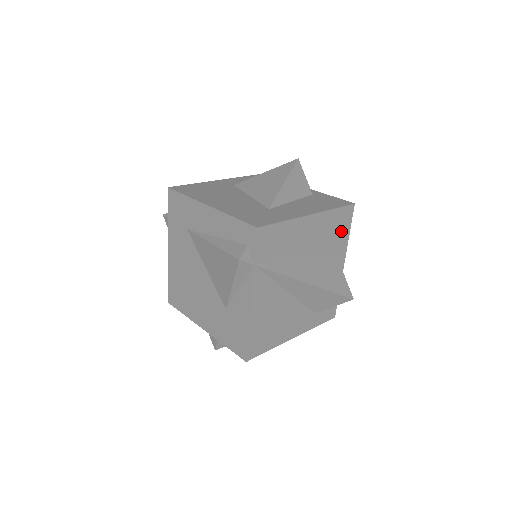
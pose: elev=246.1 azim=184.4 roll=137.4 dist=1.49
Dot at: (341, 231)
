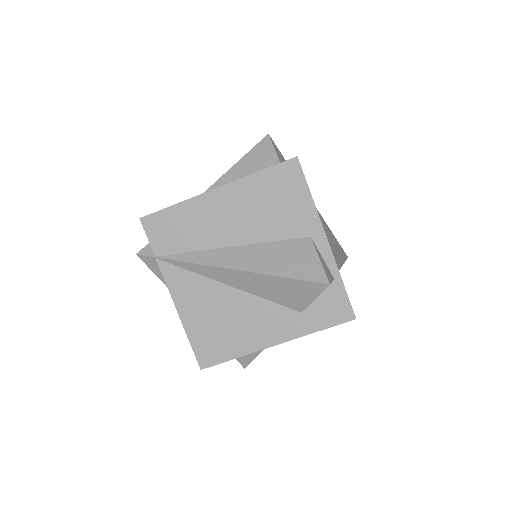
Dot at: (290, 197)
